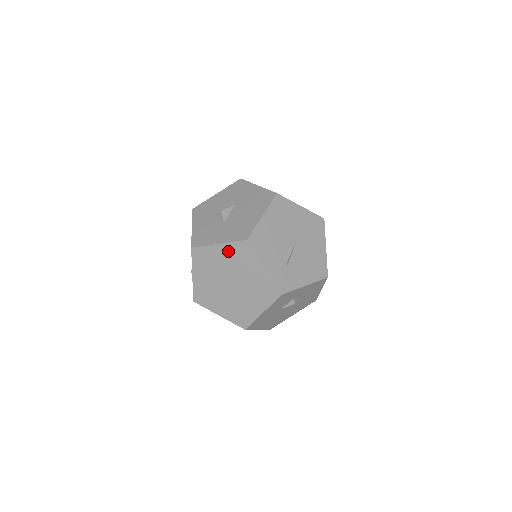
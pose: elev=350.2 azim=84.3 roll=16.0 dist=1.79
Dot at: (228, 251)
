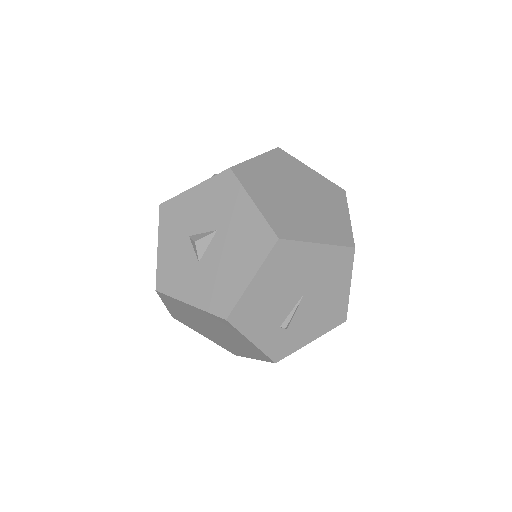
Dot at: (203, 314)
